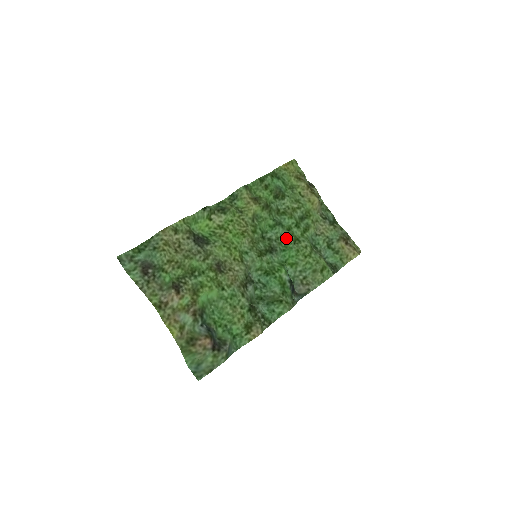
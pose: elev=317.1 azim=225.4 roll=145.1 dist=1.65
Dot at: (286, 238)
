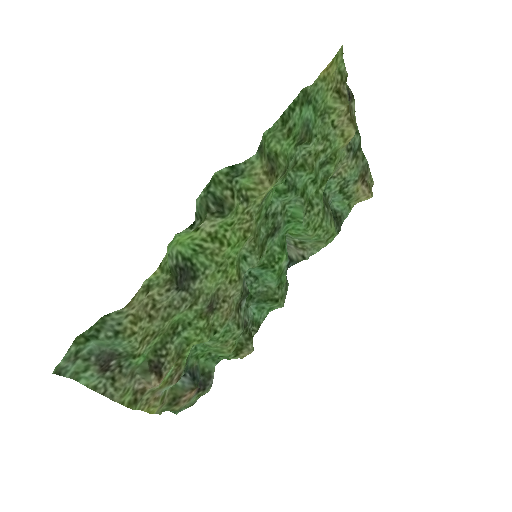
Dot at: (296, 207)
